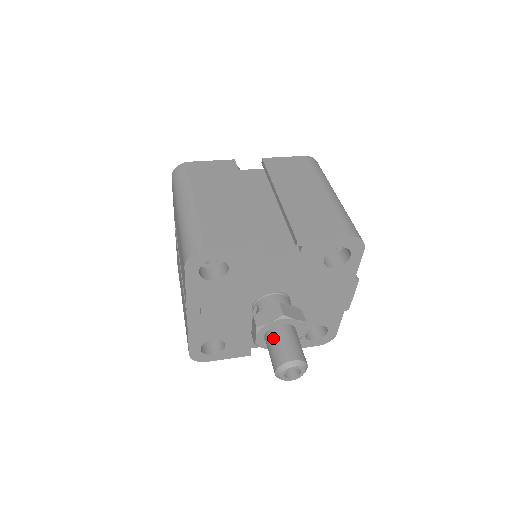
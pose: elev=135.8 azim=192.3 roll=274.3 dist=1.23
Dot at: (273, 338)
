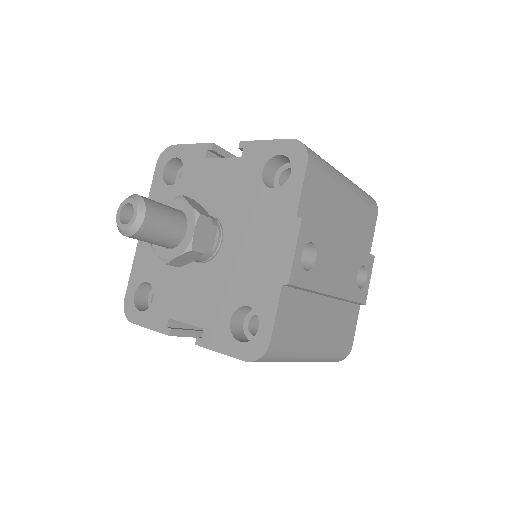
Dot at: occluded
